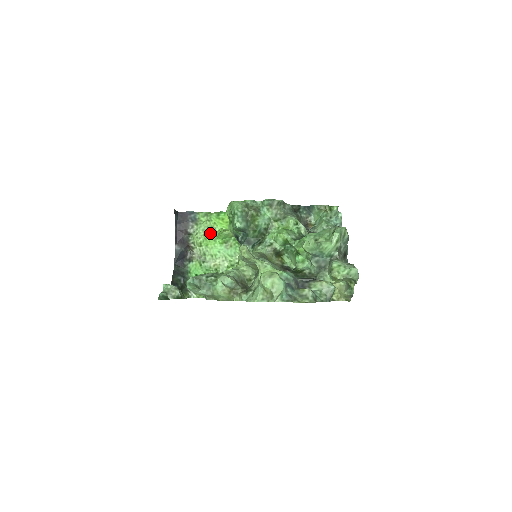
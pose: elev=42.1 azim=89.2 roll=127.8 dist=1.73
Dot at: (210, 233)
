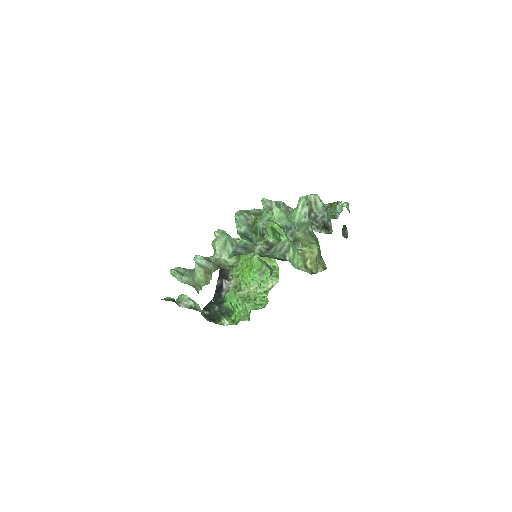
Dot at: (247, 265)
